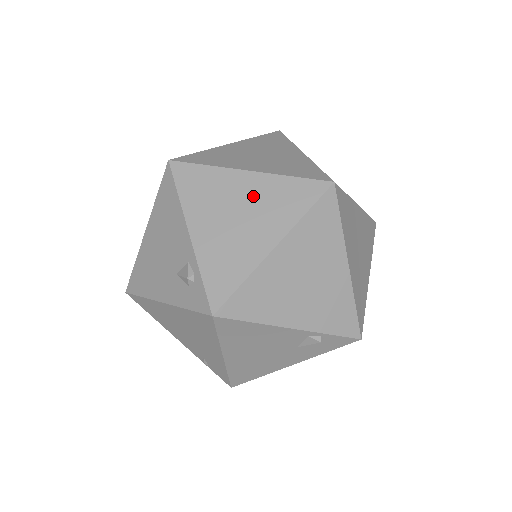
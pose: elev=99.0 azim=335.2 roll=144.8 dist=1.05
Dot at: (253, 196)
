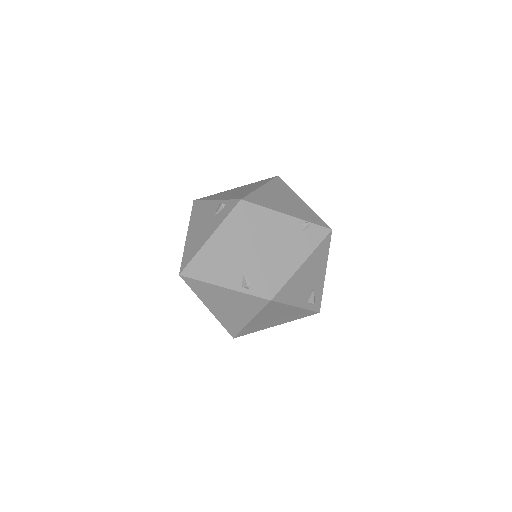
Dot at: occluded
